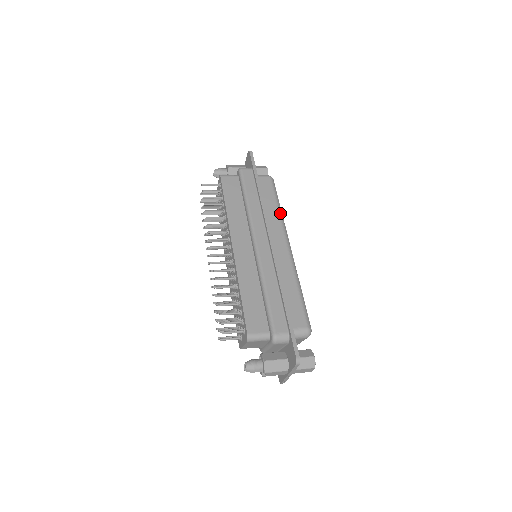
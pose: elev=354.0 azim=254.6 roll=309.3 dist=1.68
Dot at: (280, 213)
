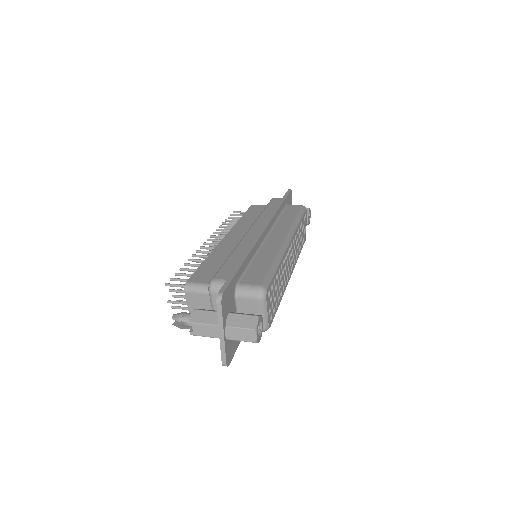
Dot at: (295, 222)
